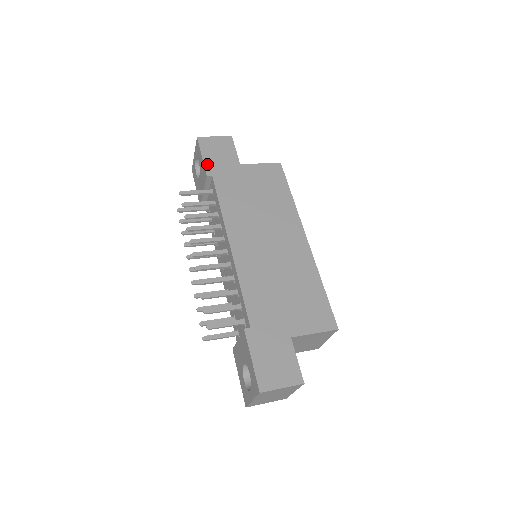
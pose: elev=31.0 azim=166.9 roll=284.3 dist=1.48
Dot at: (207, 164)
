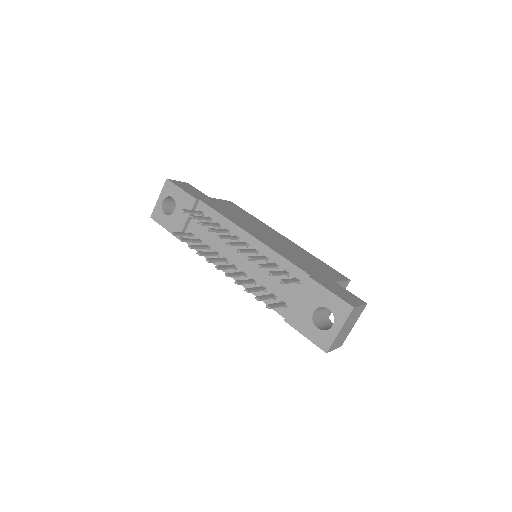
Dot at: (189, 193)
